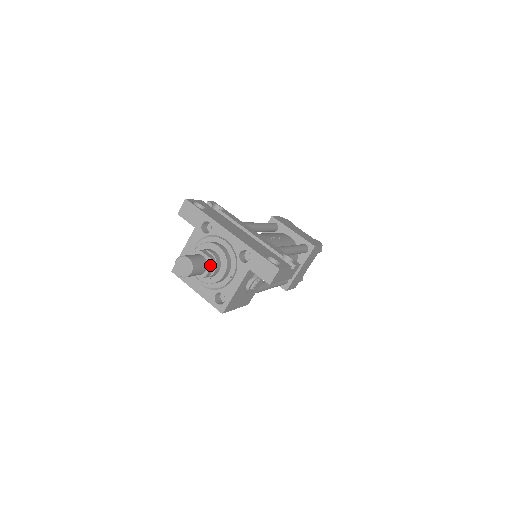
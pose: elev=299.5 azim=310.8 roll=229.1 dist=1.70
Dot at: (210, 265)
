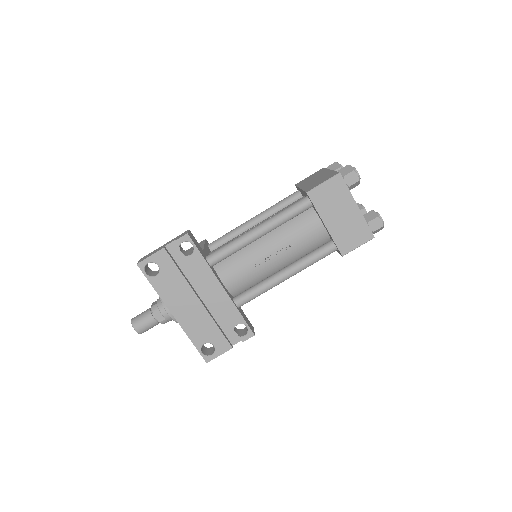
Dot at: (162, 323)
